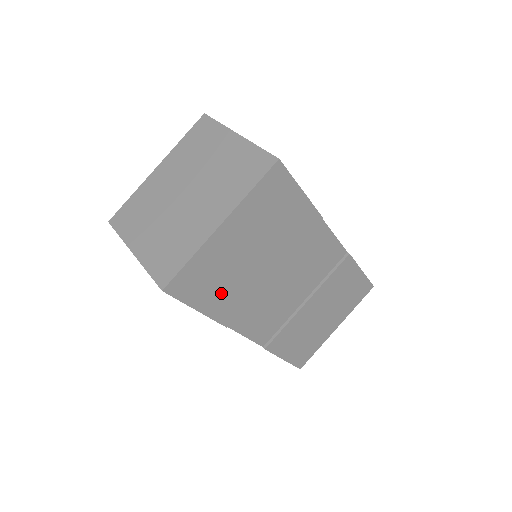
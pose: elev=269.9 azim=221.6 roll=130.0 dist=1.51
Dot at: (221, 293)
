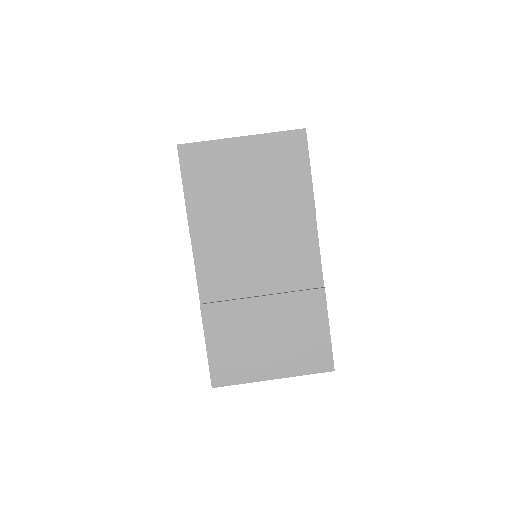
Dot at: (207, 194)
